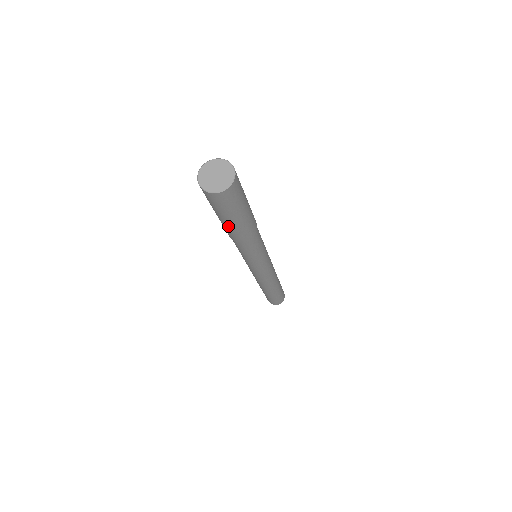
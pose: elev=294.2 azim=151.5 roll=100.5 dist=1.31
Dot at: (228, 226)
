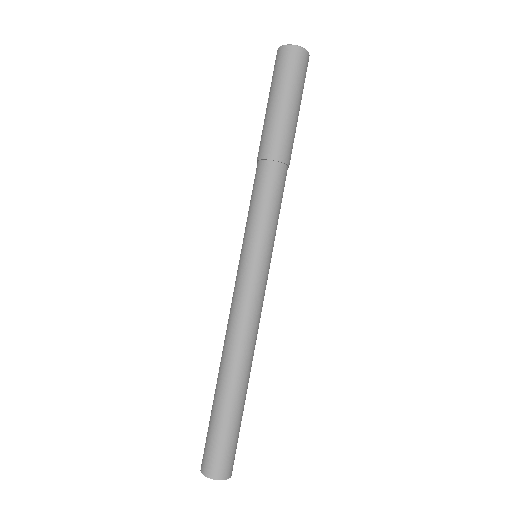
Dot at: (288, 119)
